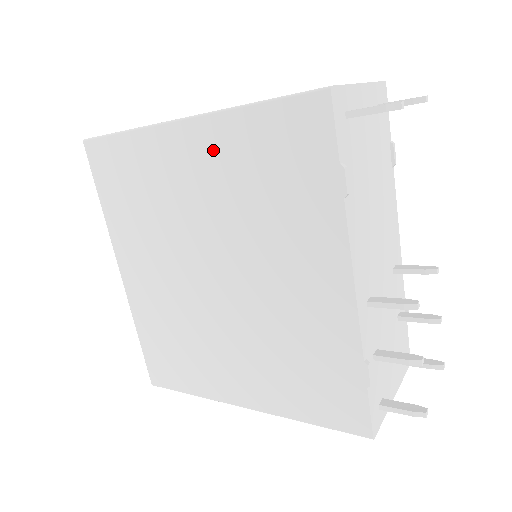
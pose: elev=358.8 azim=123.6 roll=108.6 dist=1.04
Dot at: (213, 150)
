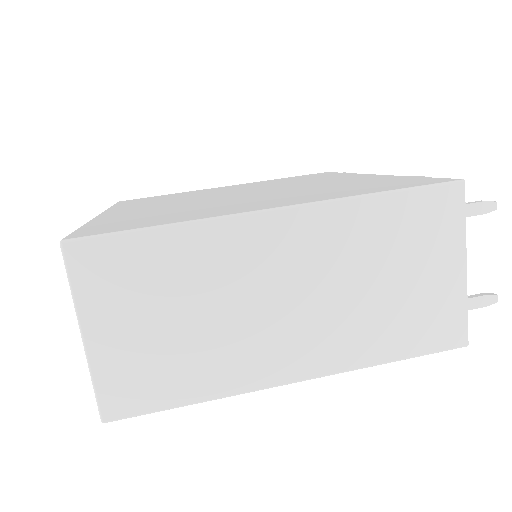
Dot at: occluded
